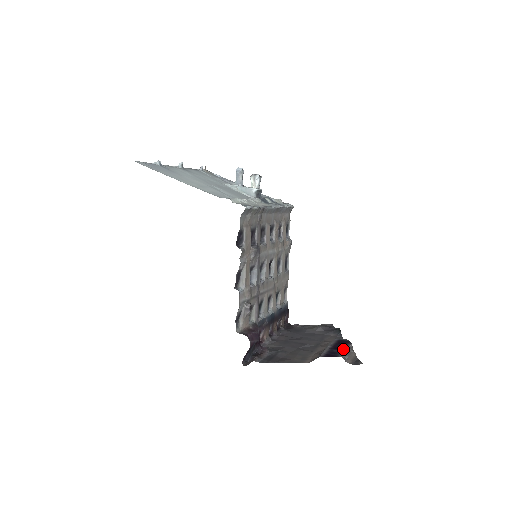
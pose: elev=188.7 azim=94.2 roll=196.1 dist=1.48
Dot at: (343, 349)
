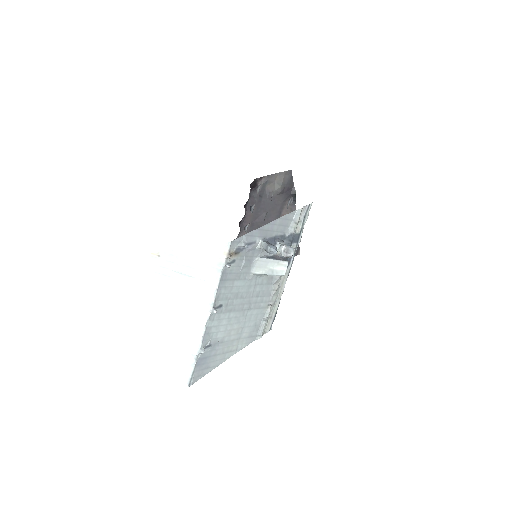
Dot at: occluded
